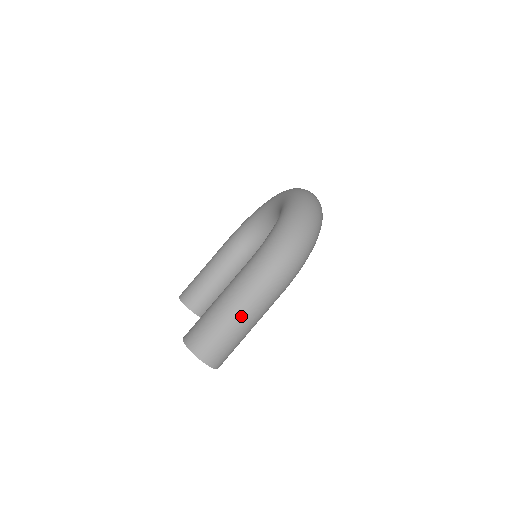
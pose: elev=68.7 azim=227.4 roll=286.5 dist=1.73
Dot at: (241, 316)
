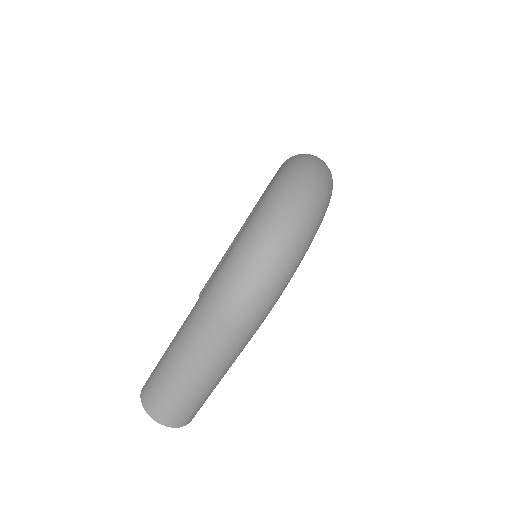
Dot at: (193, 371)
